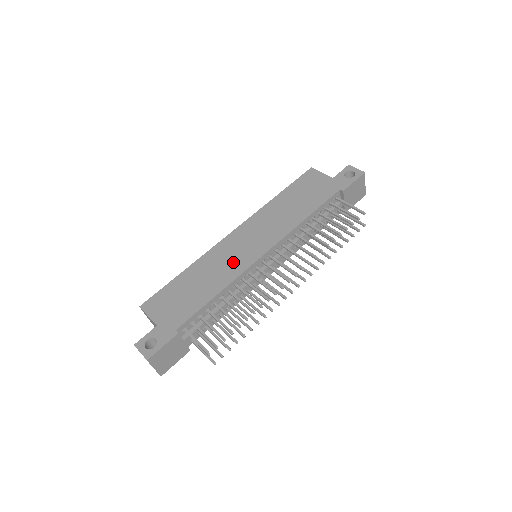
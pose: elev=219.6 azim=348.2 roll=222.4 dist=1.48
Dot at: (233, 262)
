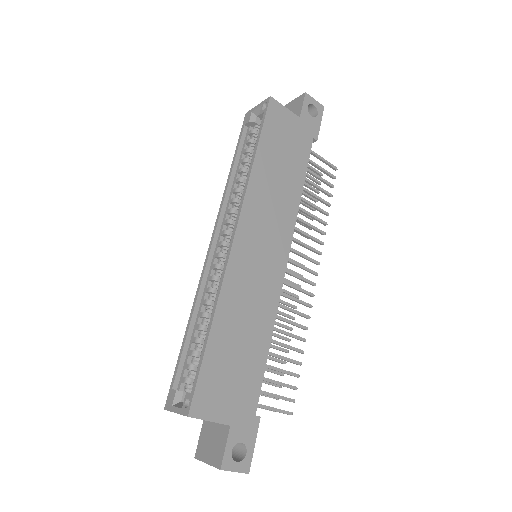
Dot at: (263, 287)
